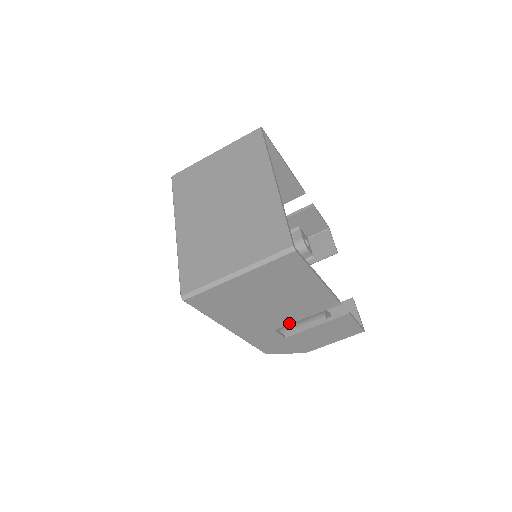
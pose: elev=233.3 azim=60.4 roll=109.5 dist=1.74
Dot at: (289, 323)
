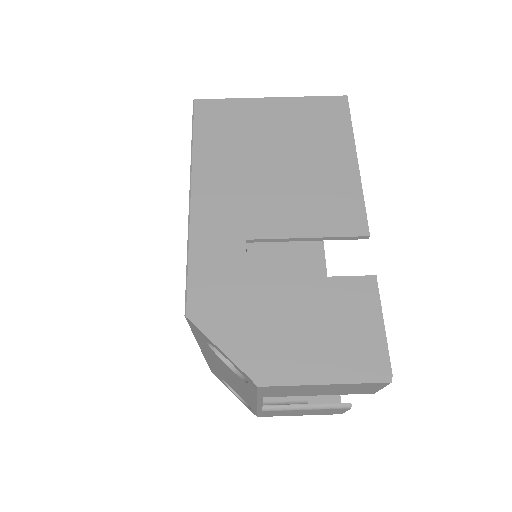
Dot at: (276, 235)
